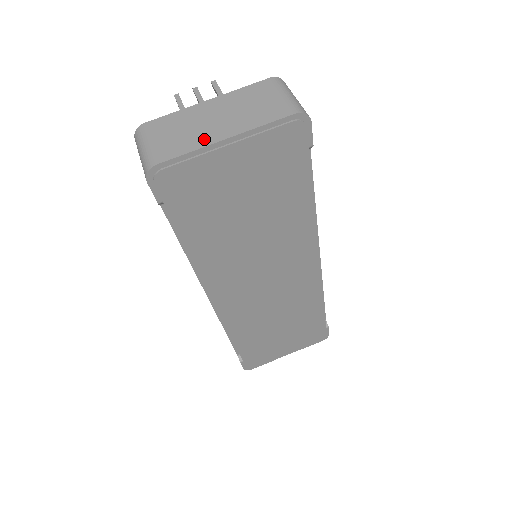
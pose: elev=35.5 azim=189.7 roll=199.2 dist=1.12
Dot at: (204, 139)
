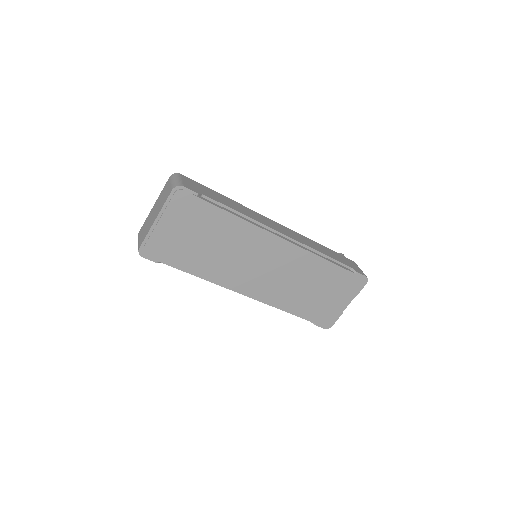
Dot at: (150, 226)
